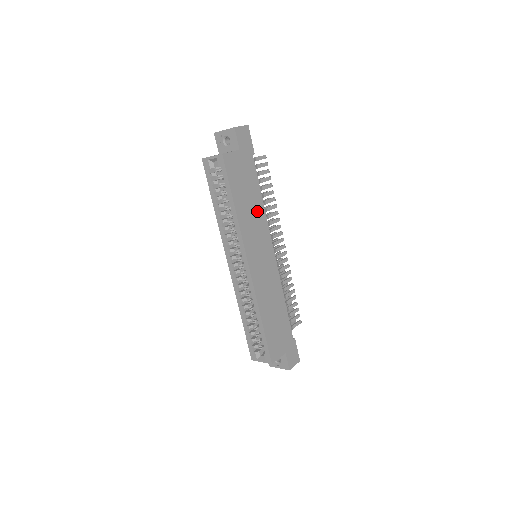
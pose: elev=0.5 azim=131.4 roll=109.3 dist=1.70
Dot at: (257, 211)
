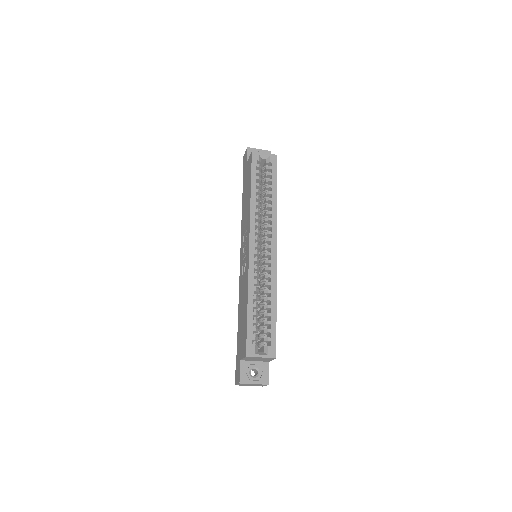
Dot at: occluded
